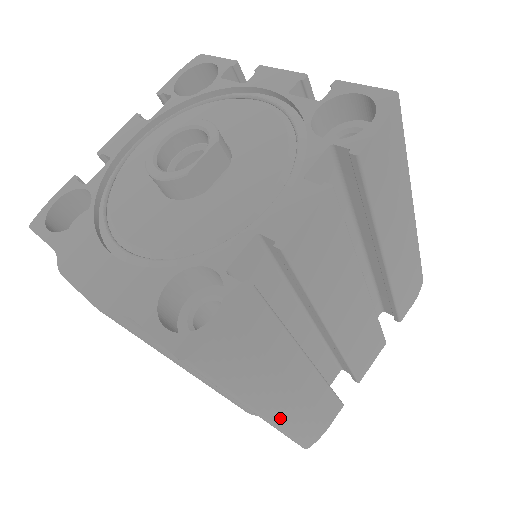
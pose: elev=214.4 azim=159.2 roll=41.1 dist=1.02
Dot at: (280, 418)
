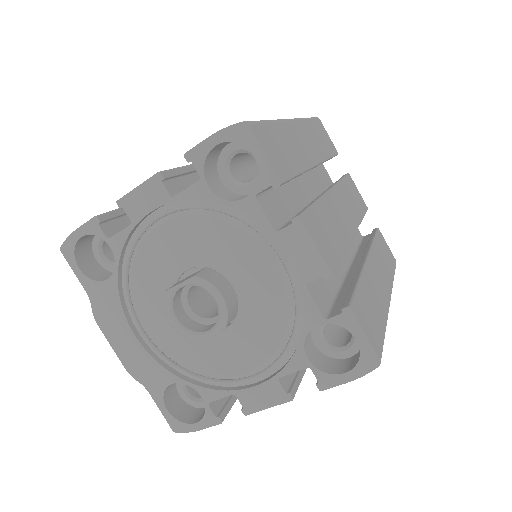
Dot at: occluded
